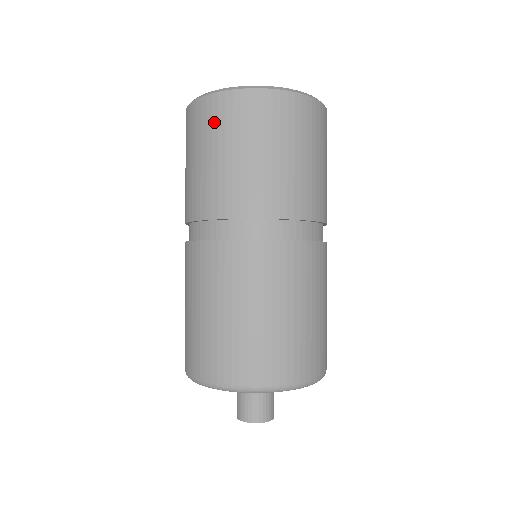
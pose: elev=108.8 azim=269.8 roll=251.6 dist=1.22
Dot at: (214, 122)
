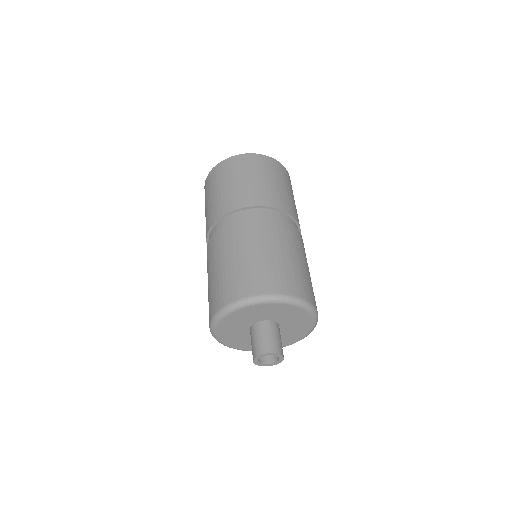
Dot at: (224, 171)
